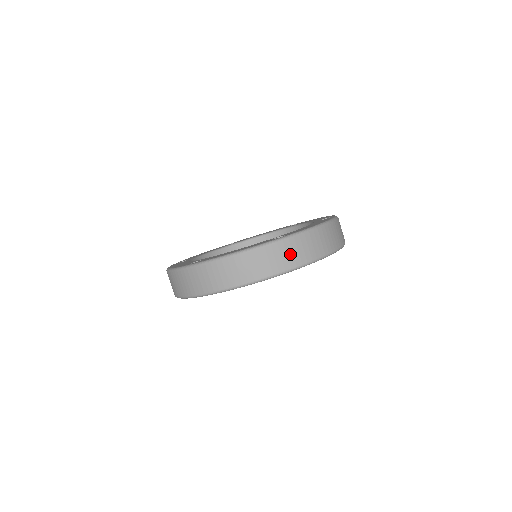
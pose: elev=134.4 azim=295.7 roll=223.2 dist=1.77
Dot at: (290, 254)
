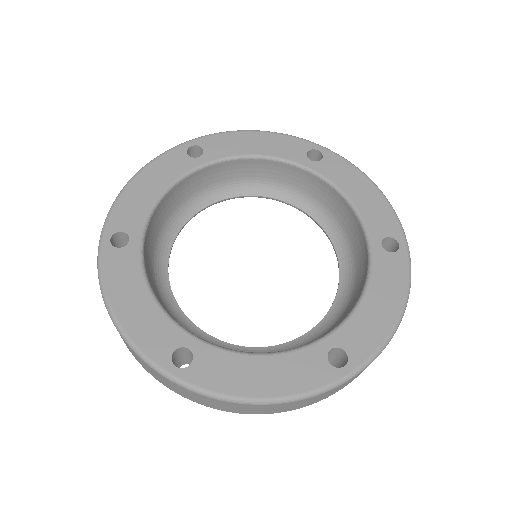
Dot at: (344, 385)
